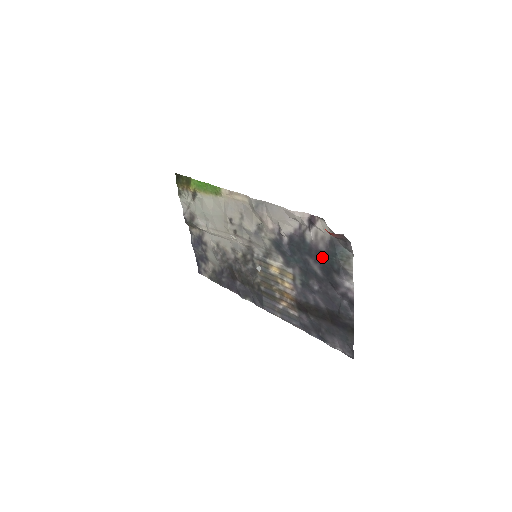
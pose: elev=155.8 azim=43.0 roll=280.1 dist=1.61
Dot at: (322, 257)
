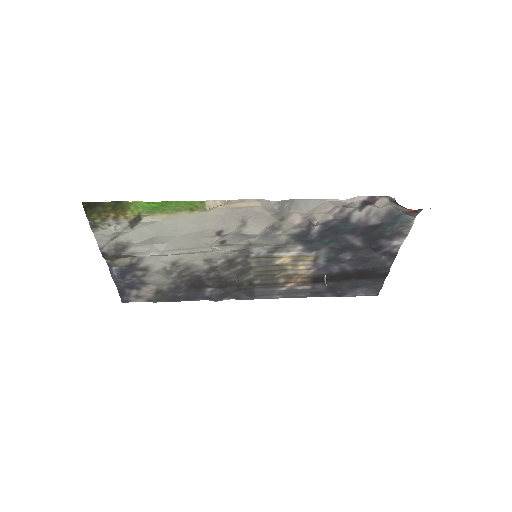
Dot at: (370, 230)
